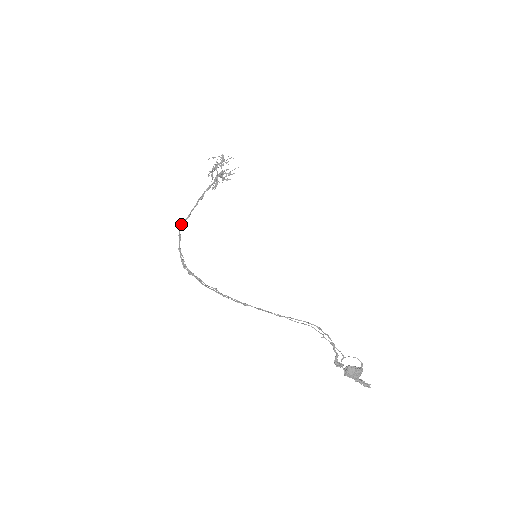
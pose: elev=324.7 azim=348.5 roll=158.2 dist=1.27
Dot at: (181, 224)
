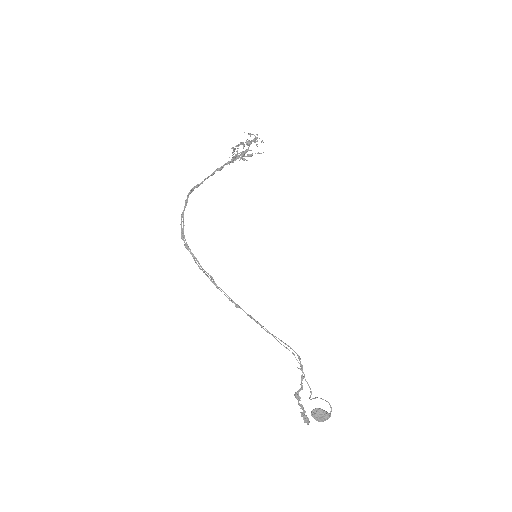
Dot at: (192, 188)
